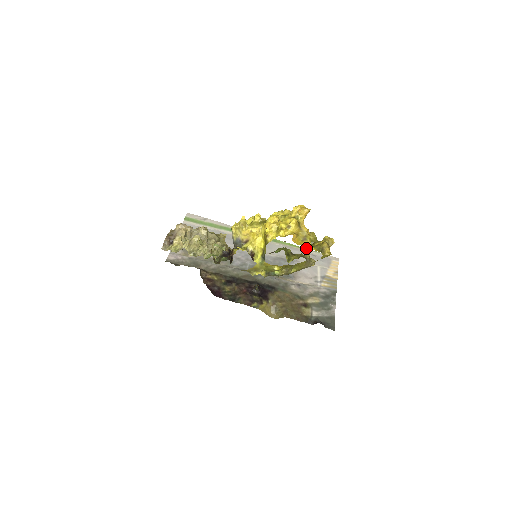
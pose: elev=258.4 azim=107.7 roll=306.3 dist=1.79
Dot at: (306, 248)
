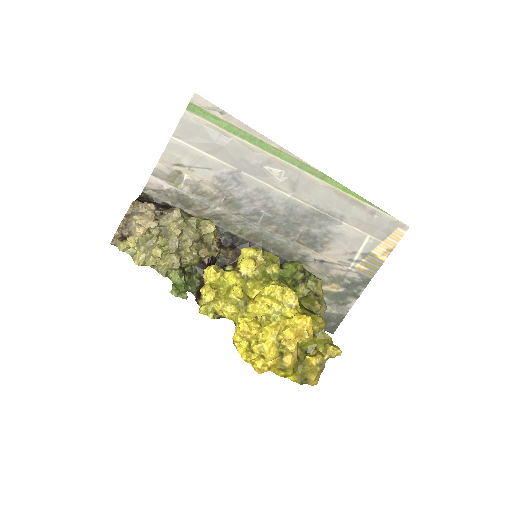
Dot at: (299, 340)
